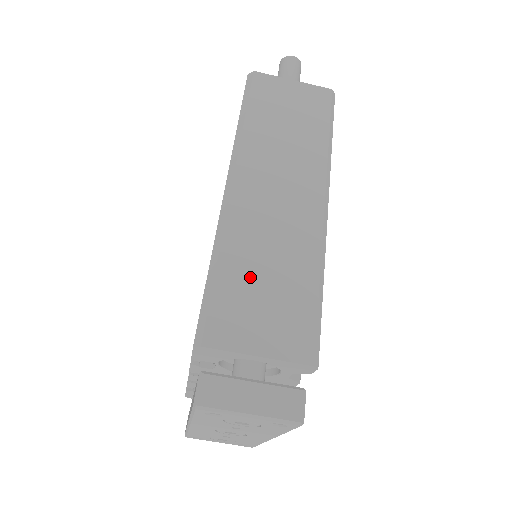
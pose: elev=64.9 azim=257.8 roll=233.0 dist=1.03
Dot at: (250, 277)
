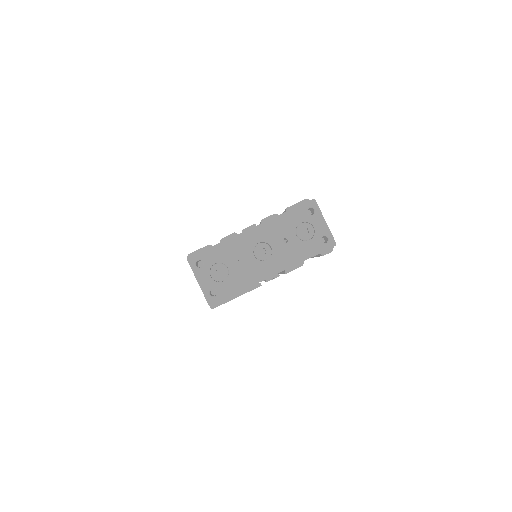
Dot at: occluded
